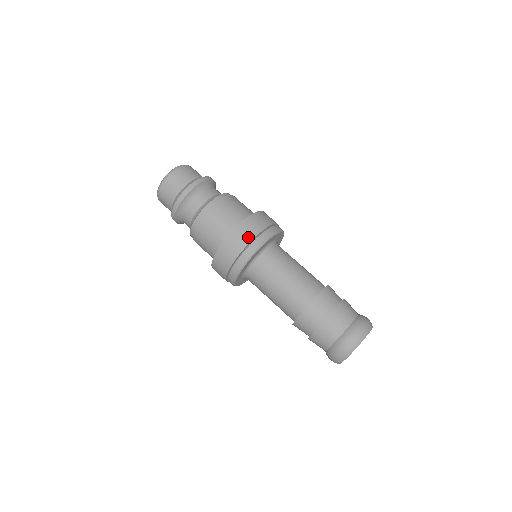
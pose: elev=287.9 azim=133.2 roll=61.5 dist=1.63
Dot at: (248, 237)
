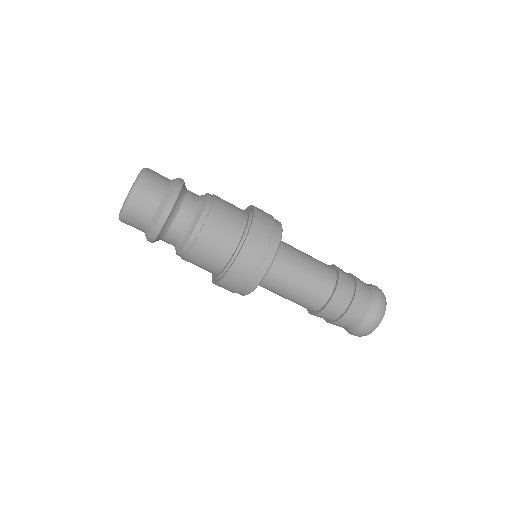
Dot at: (254, 263)
